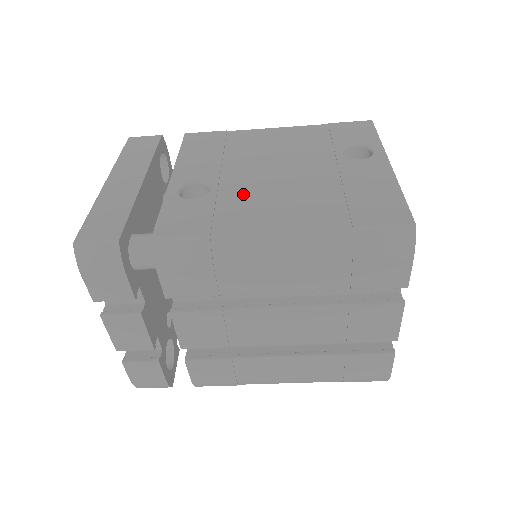
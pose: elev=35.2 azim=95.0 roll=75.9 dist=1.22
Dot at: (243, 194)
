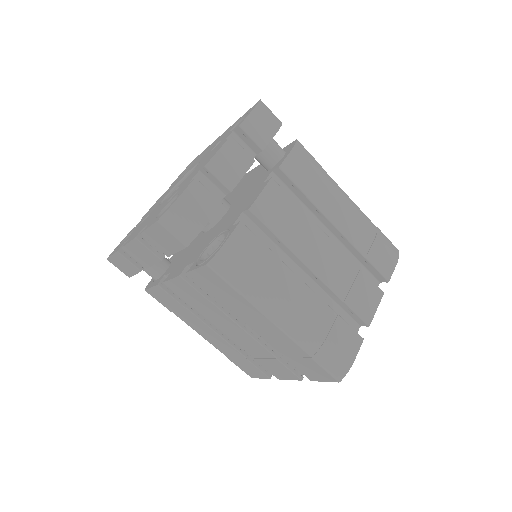
Dot at: occluded
